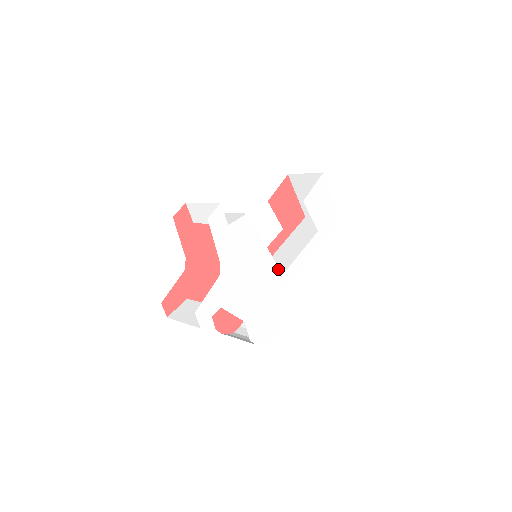
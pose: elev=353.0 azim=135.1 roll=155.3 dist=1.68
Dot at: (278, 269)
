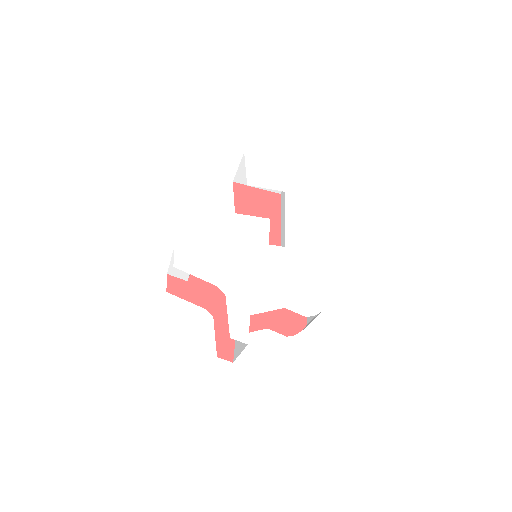
Dot at: (276, 247)
